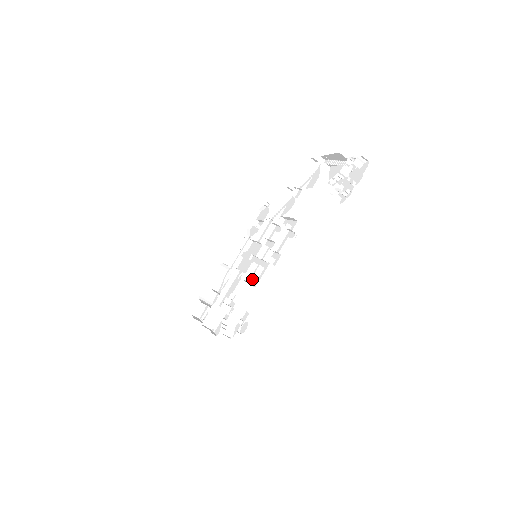
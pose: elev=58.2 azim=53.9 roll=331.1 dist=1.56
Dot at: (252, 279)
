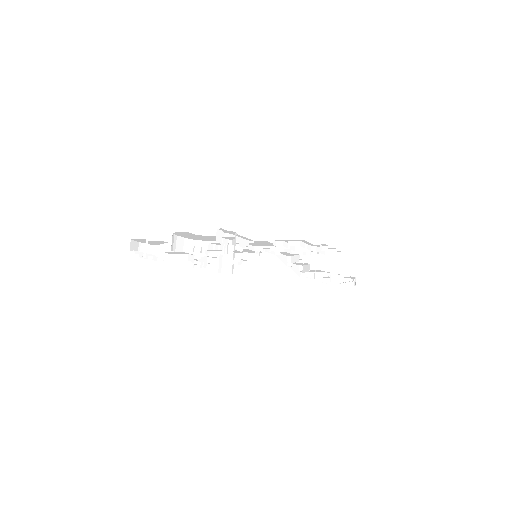
Dot at: occluded
